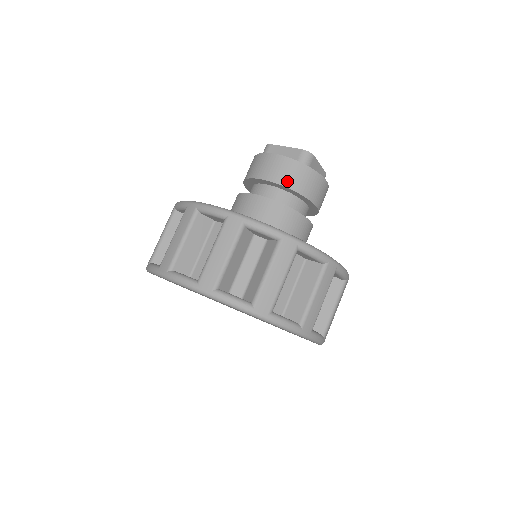
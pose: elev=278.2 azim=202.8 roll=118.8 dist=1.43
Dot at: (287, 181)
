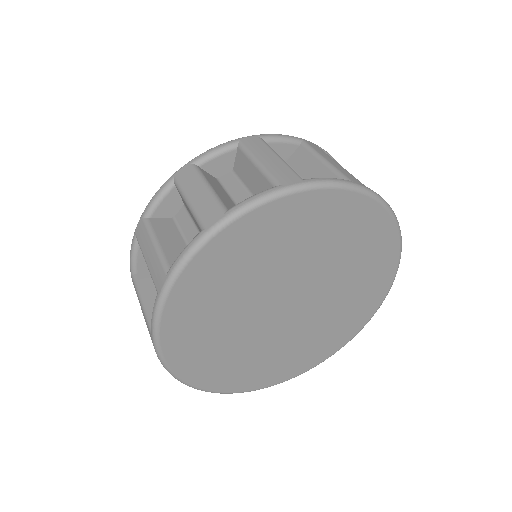
Dot at: occluded
